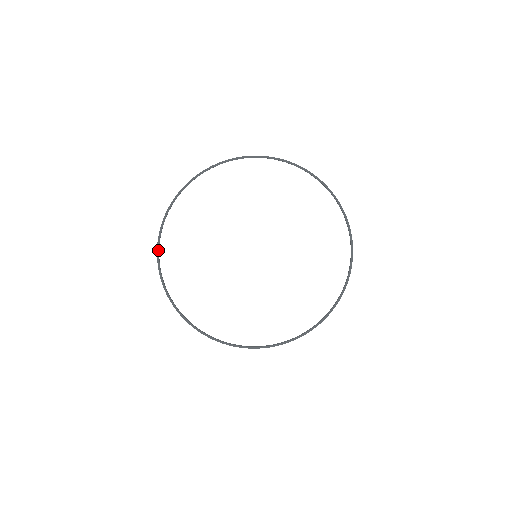
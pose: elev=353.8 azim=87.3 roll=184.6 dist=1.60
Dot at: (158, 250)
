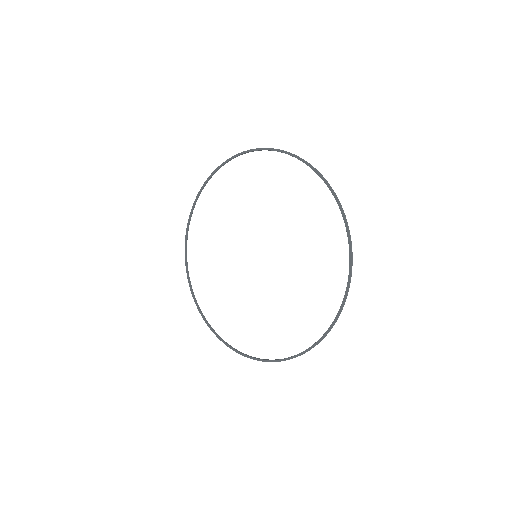
Dot at: (188, 280)
